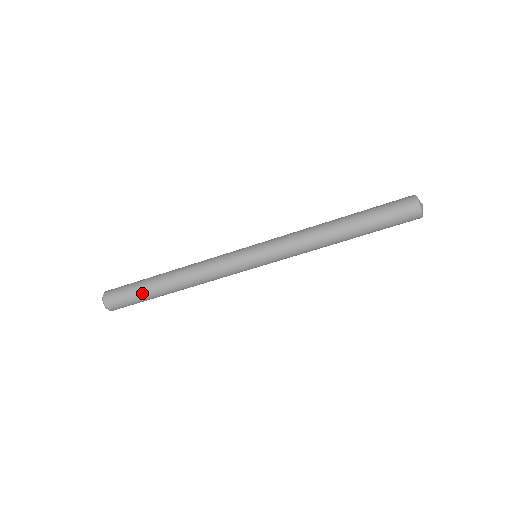
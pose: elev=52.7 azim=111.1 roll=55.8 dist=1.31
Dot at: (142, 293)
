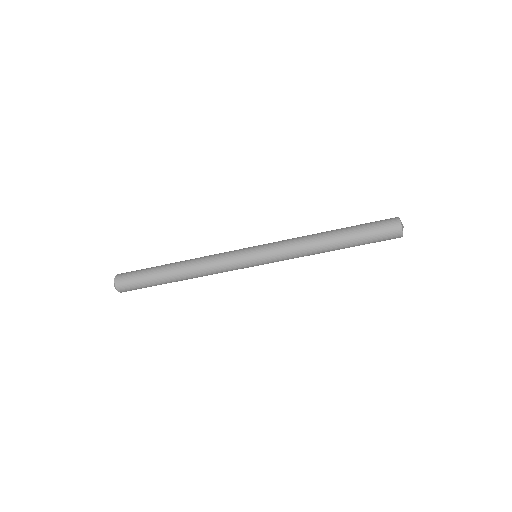
Dot at: (150, 271)
